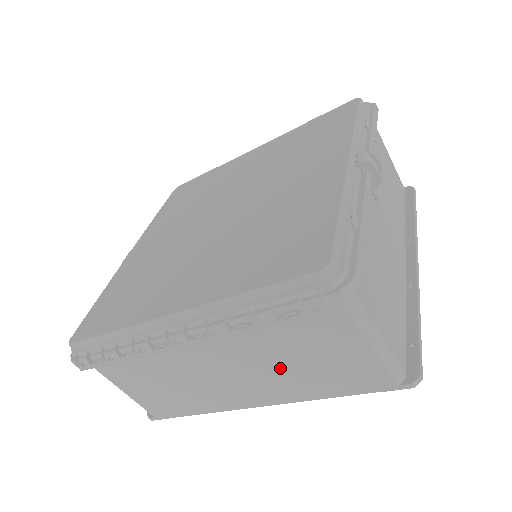
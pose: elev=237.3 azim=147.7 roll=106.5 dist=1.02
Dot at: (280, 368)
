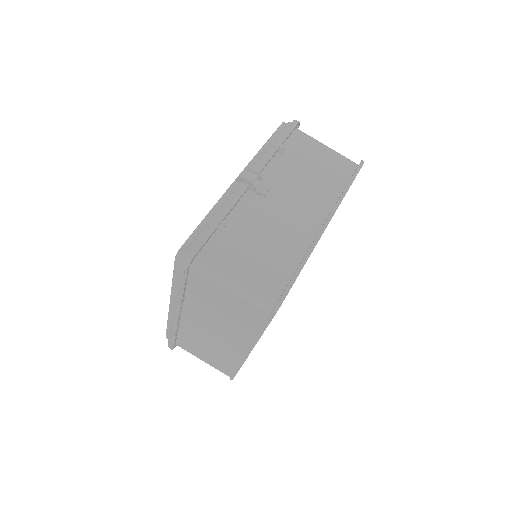
Dot at: (225, 321)
